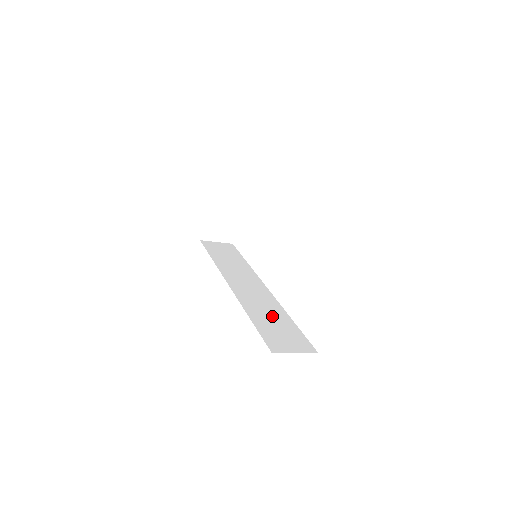
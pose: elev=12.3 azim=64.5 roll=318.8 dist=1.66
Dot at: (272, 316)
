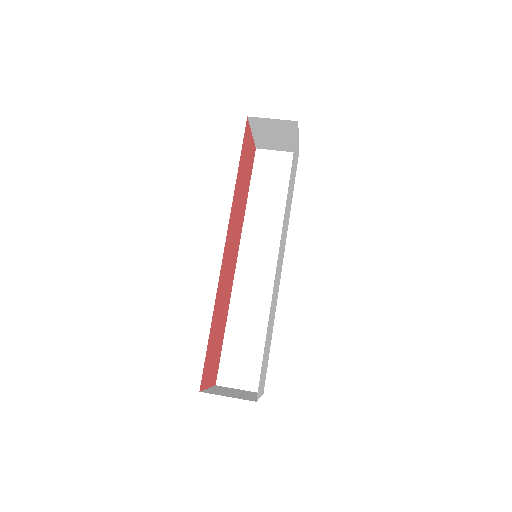
Dot at: (252, 327)
